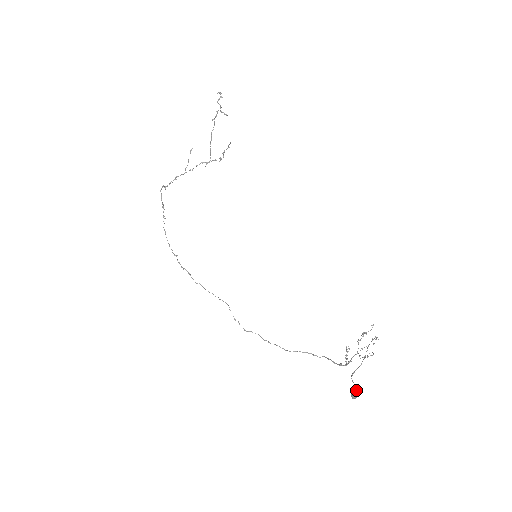
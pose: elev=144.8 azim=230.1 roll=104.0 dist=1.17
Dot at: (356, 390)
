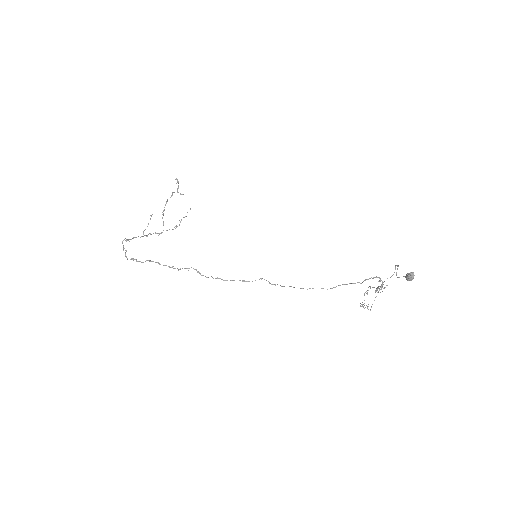
Dot at: (410, 273)
